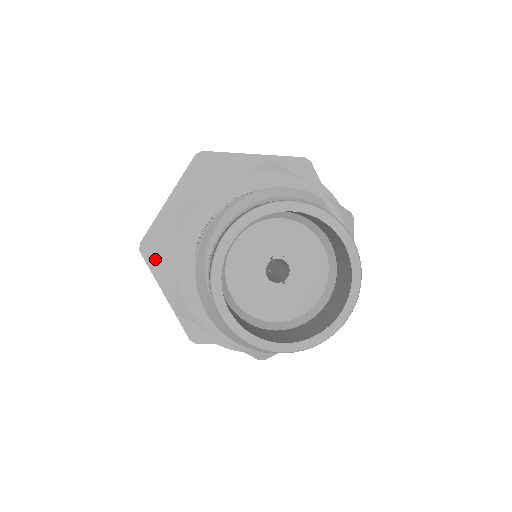
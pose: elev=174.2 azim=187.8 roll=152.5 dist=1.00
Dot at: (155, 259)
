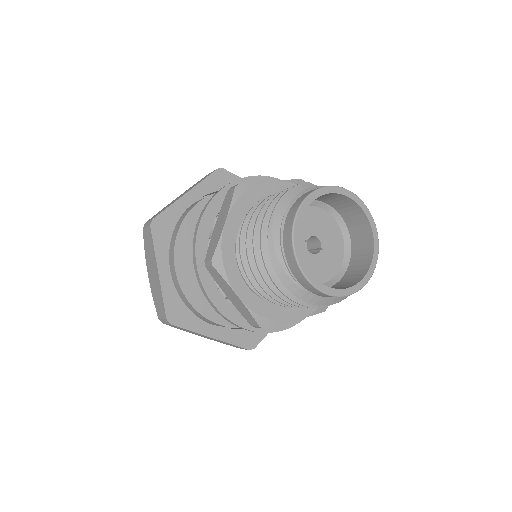
Dot at: (185, 320)
